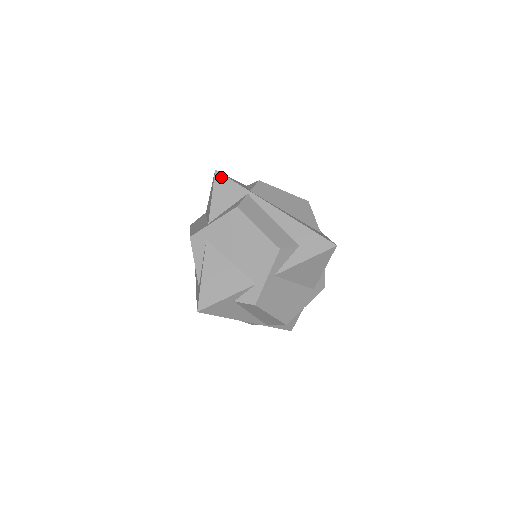
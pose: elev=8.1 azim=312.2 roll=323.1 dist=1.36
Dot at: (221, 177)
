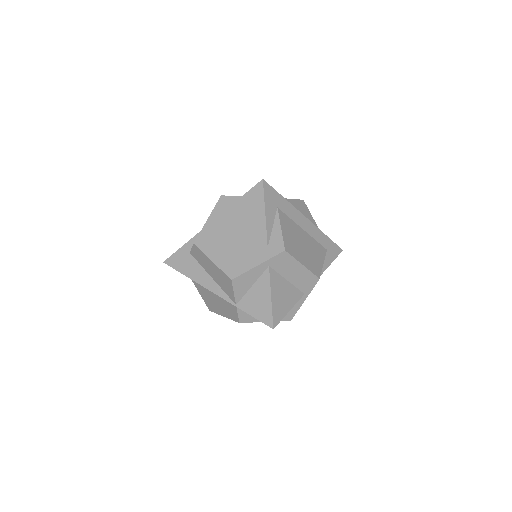
Dot at: occluded
